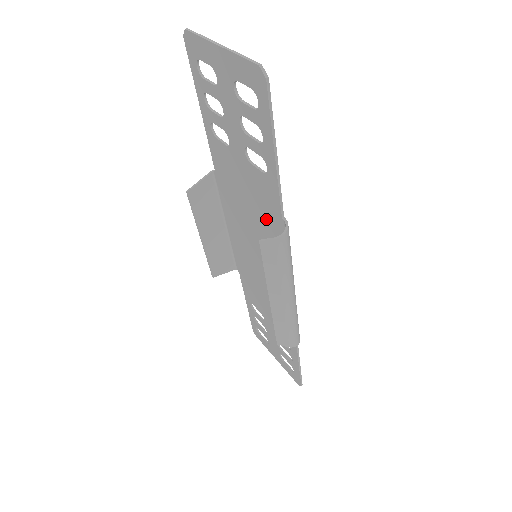
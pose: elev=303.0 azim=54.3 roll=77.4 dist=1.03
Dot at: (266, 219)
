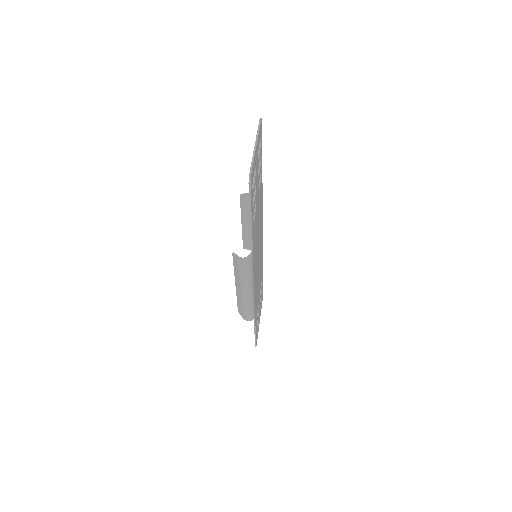
Dot at: occluded
